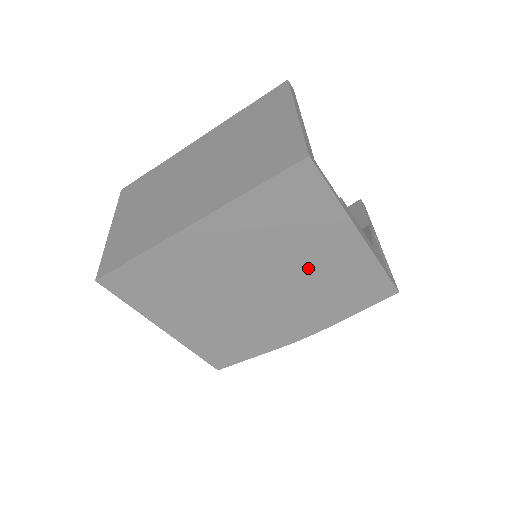
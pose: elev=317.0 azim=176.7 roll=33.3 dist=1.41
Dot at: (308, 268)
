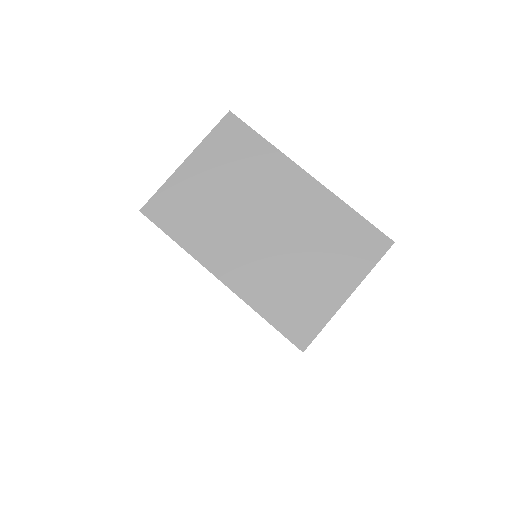
Dot at: occluded
